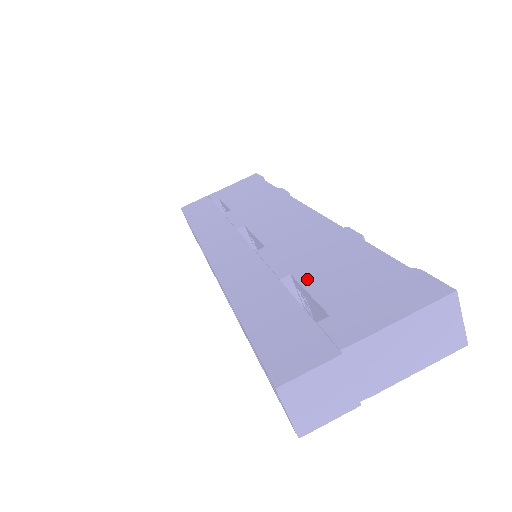
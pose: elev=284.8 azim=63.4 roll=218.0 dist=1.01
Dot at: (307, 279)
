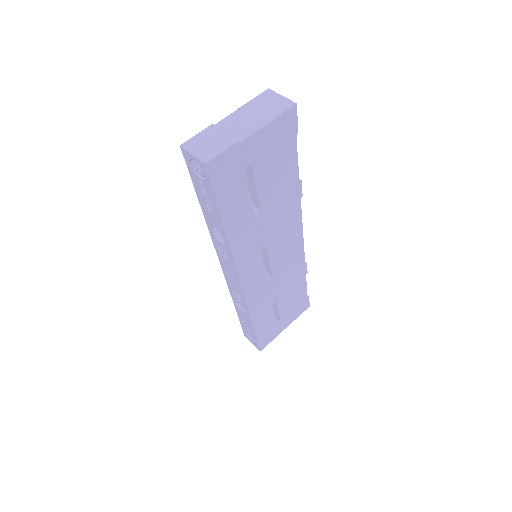
Dot at: occluded
